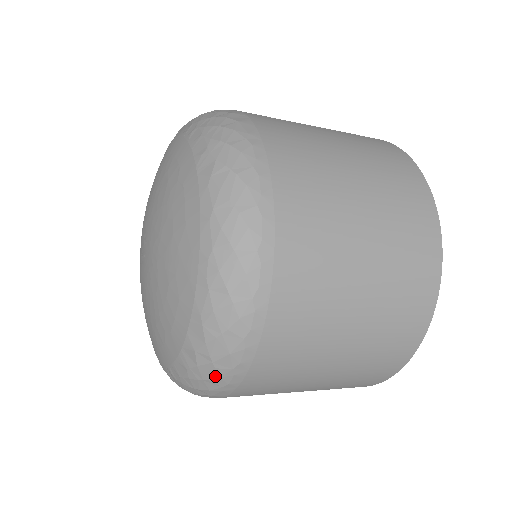
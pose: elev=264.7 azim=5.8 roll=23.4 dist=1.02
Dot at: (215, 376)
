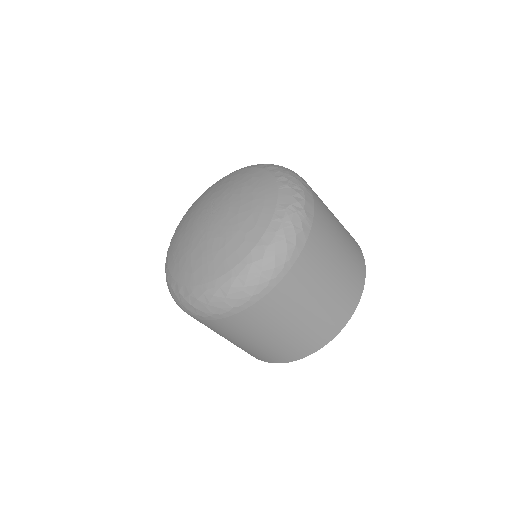
Dot at: (177, 303)
